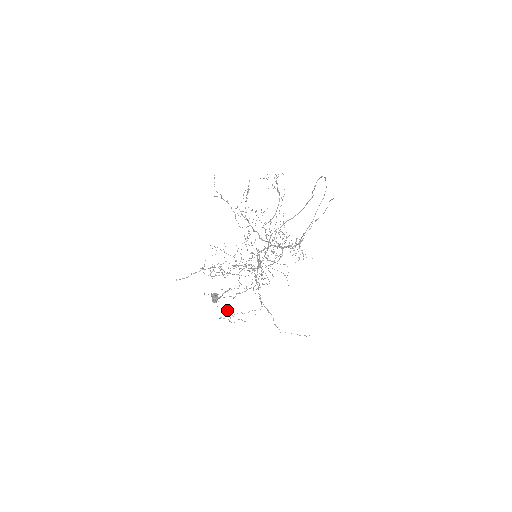
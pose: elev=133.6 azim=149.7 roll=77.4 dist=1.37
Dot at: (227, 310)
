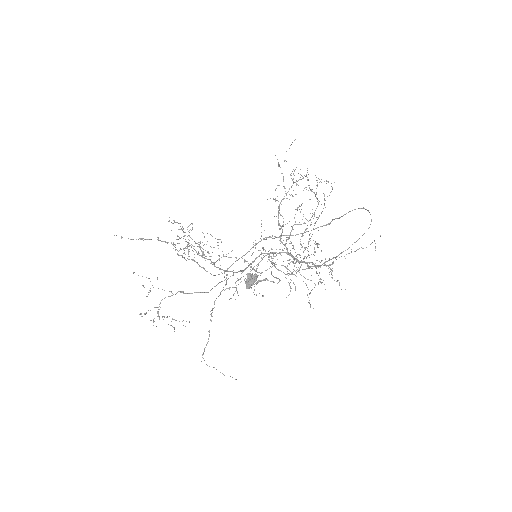
Dot at: (157, 307)
